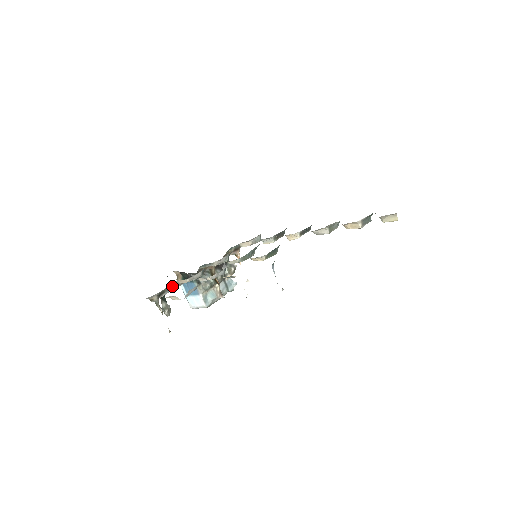
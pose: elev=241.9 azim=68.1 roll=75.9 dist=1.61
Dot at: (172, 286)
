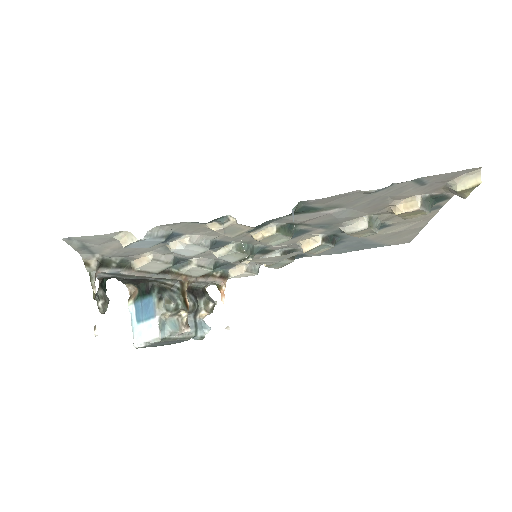
Dot at: (124, 266)
